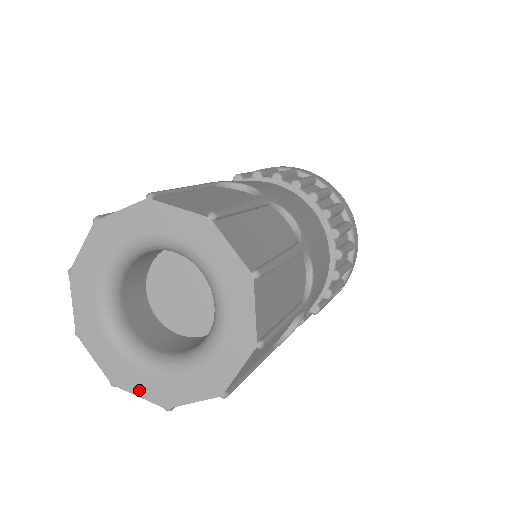
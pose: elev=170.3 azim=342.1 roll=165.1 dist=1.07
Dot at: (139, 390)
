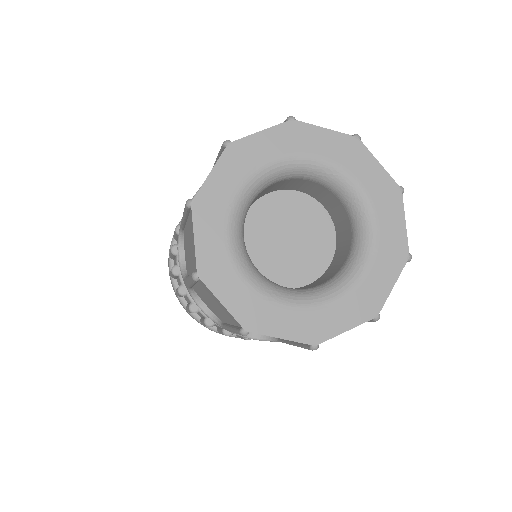
Dot at: (343, 324)
